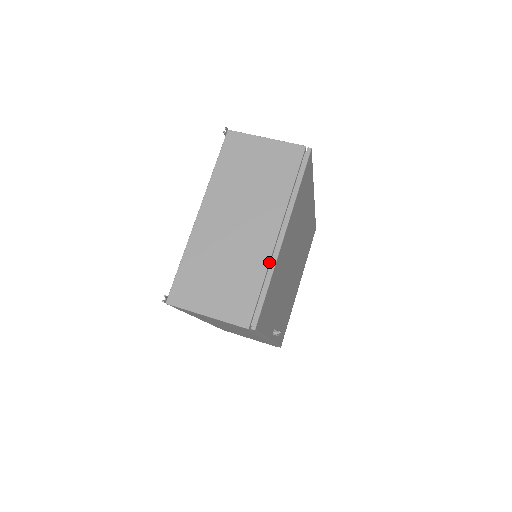
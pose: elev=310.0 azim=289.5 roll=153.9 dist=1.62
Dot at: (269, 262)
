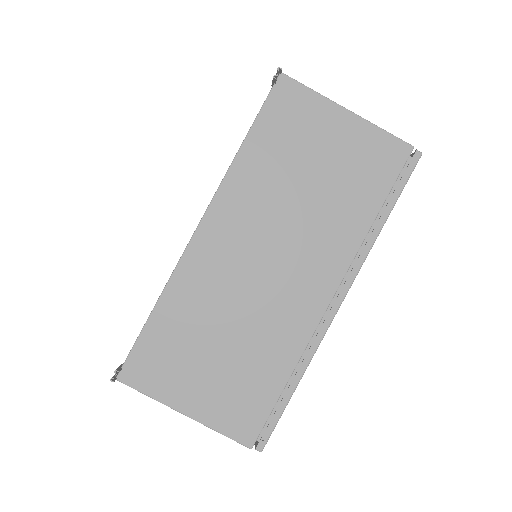
Dot at: (307, 345)
